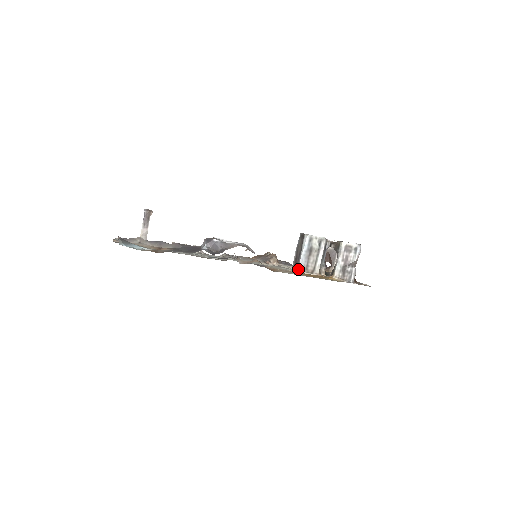
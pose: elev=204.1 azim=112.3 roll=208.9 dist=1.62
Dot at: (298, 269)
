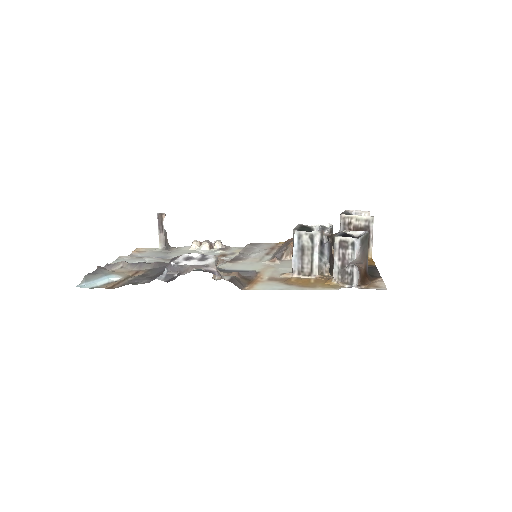
Dot at: (292, 272)
